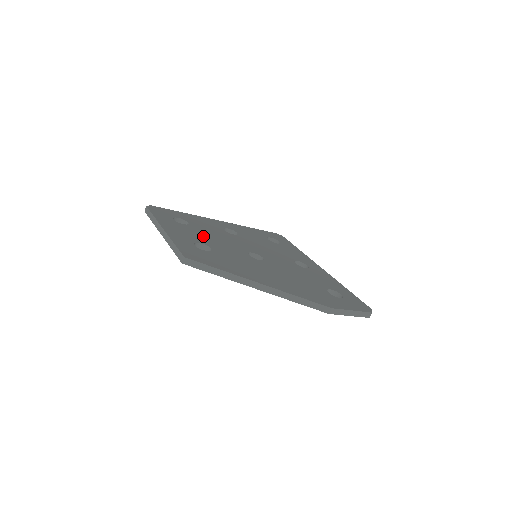
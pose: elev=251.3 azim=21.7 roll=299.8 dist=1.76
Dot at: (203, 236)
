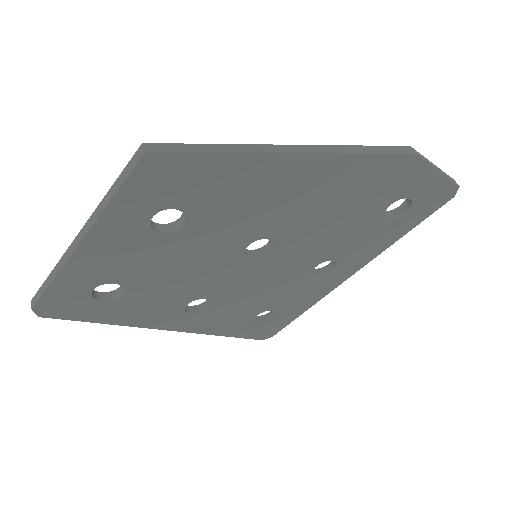
Dot at: occluded
